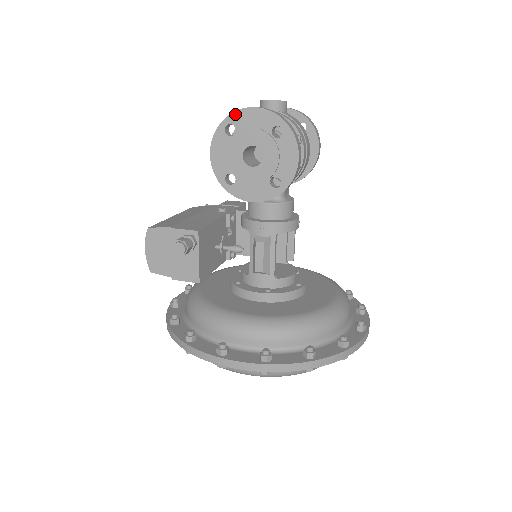
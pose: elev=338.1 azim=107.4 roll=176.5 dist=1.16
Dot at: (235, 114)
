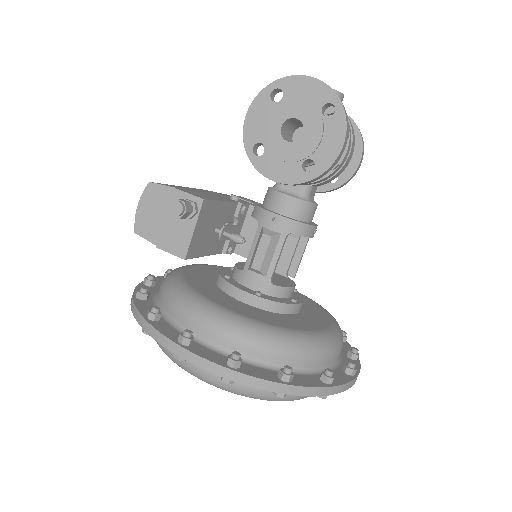
Dot at: (288, 79)
